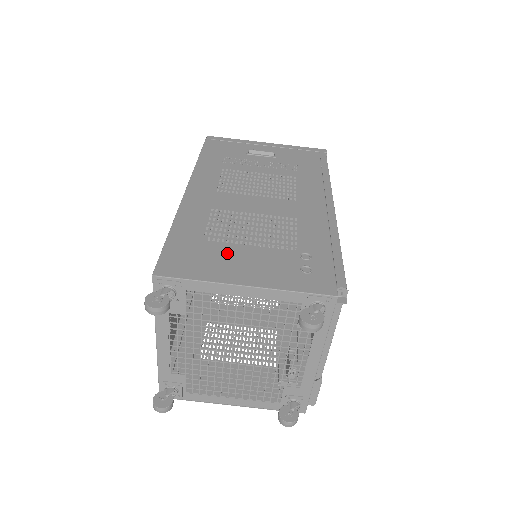
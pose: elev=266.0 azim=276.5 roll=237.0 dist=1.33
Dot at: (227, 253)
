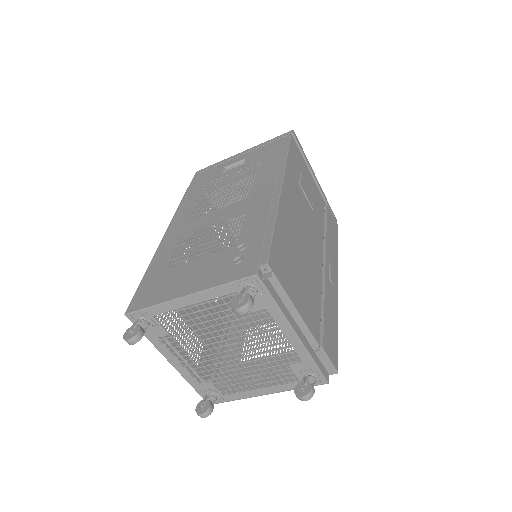
Dot at: (180, 273)
